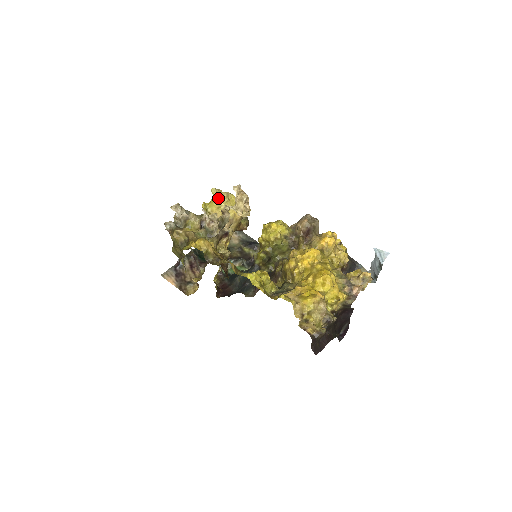
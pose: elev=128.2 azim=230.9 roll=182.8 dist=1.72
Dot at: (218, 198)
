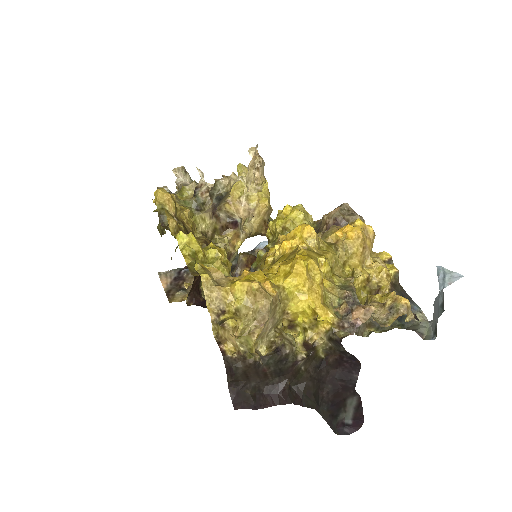
Dot at: occluded
